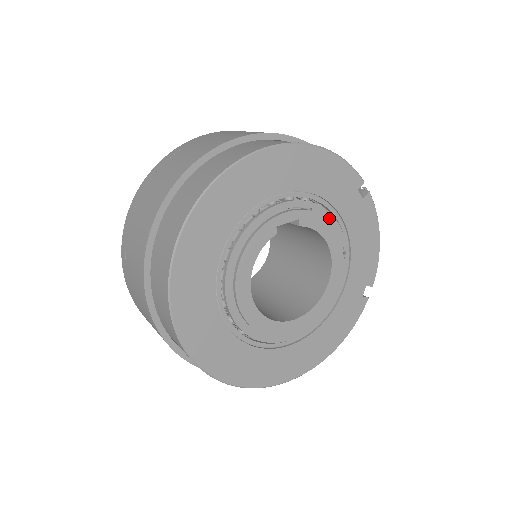
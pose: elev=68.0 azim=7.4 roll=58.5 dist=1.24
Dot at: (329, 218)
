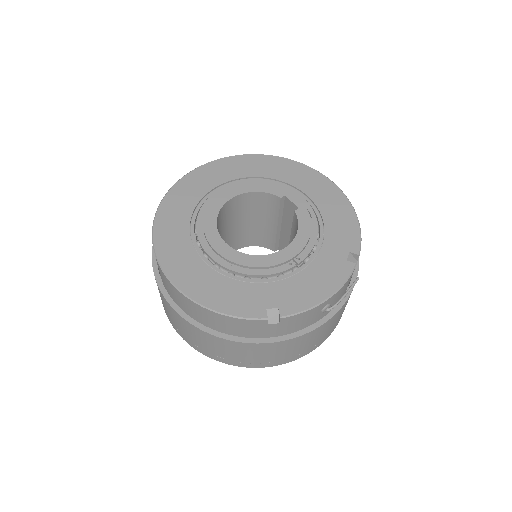
Dot at: (314, 235)
